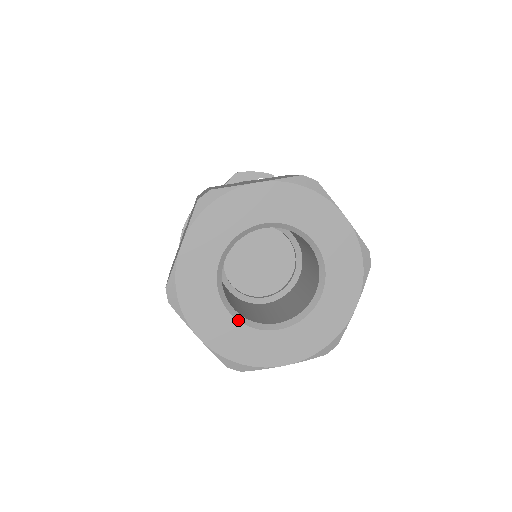
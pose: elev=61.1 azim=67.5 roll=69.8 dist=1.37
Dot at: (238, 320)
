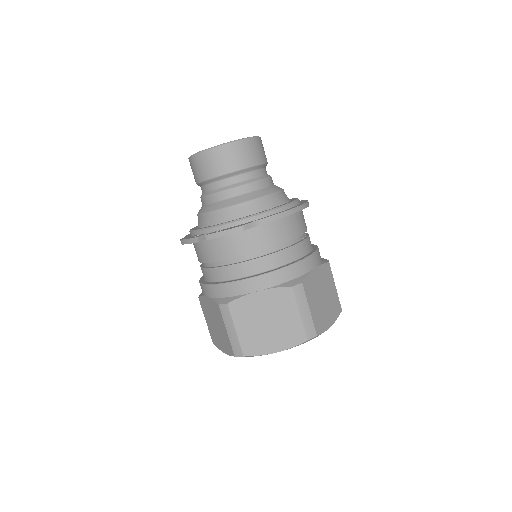
Dot at: occluded
